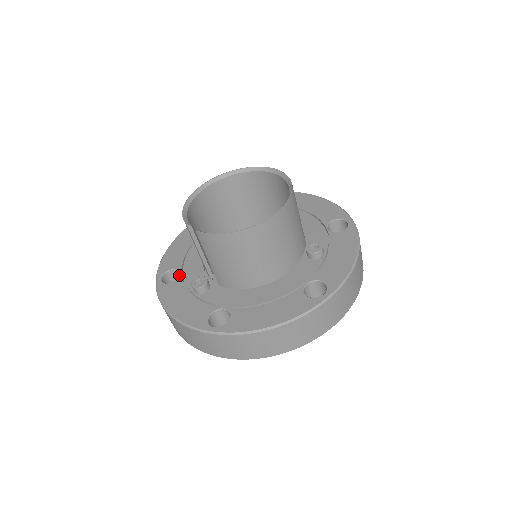
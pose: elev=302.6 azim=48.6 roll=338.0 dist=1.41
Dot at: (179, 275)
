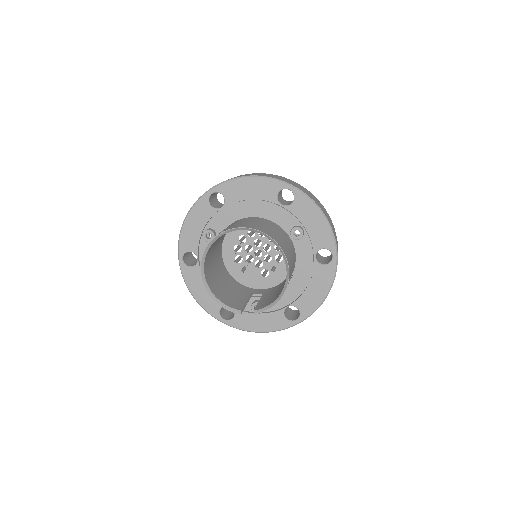
Dot at: occluded
